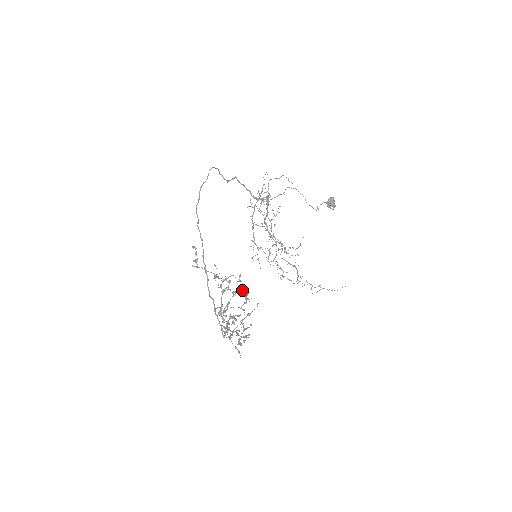
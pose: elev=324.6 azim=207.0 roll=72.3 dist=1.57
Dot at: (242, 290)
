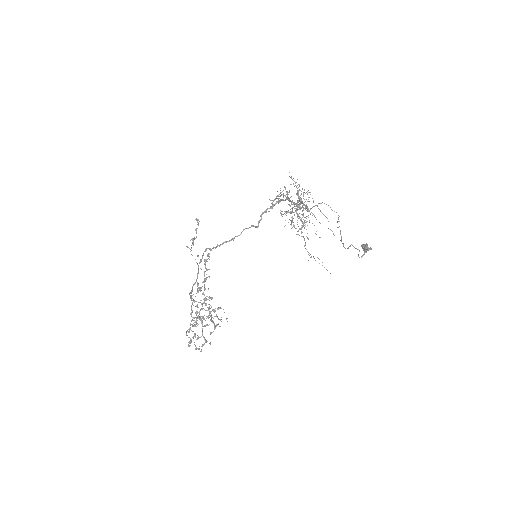
Dot at: occluded
